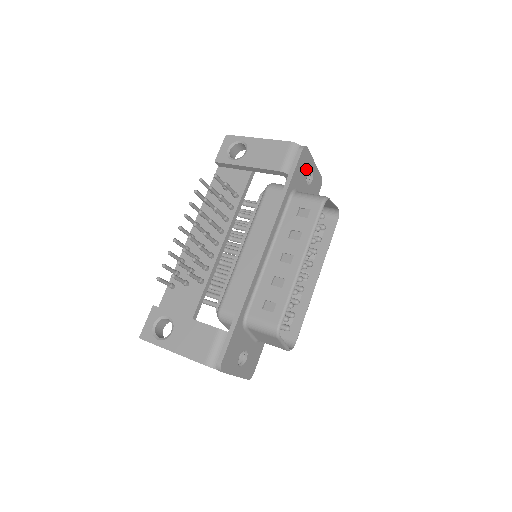
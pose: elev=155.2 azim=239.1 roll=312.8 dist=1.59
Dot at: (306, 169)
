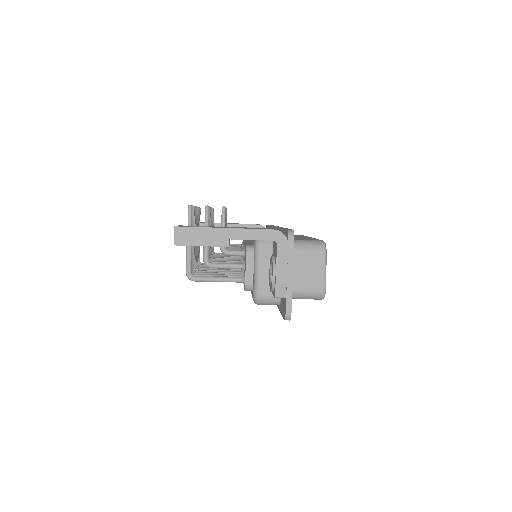
Dot at: occluded
